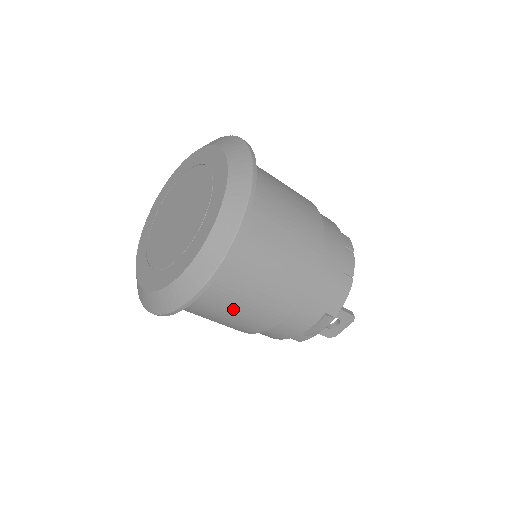
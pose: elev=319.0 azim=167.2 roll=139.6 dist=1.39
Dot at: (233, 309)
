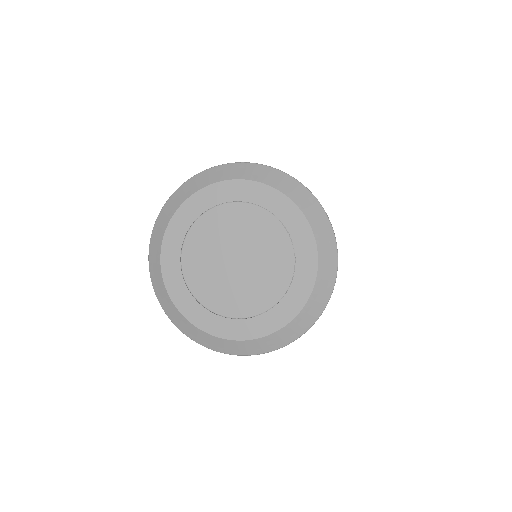
Dot at: occluded
